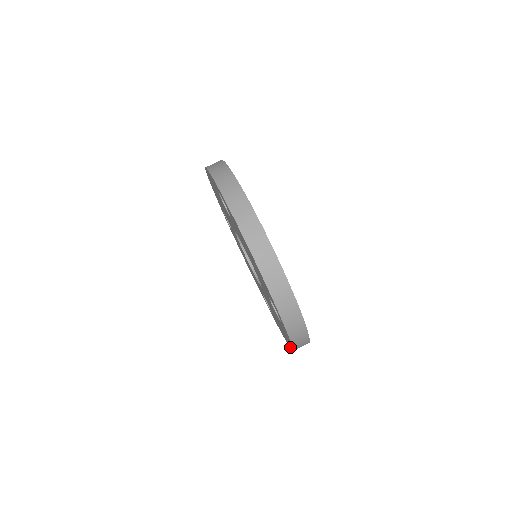
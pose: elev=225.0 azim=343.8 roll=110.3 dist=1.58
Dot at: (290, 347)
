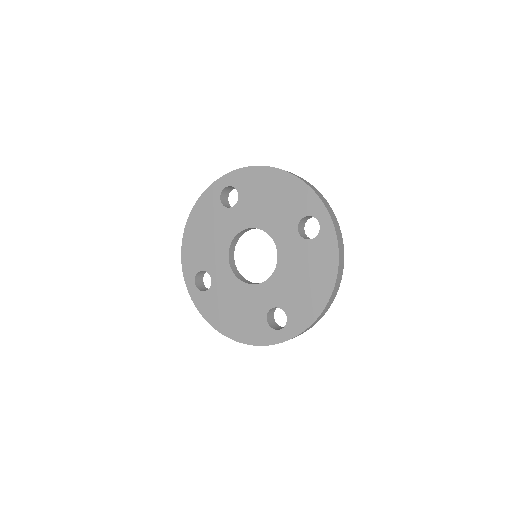
Dot at: (330, 290)
